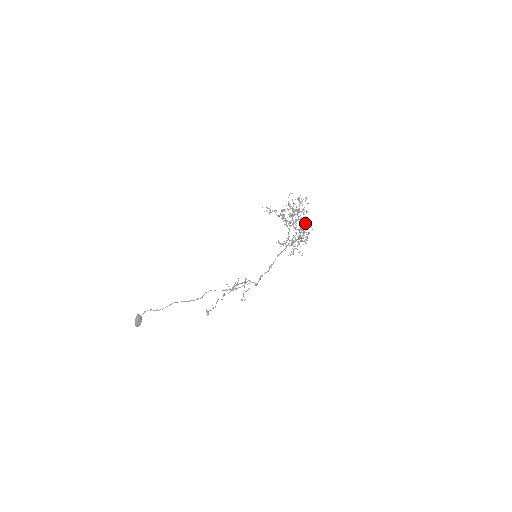
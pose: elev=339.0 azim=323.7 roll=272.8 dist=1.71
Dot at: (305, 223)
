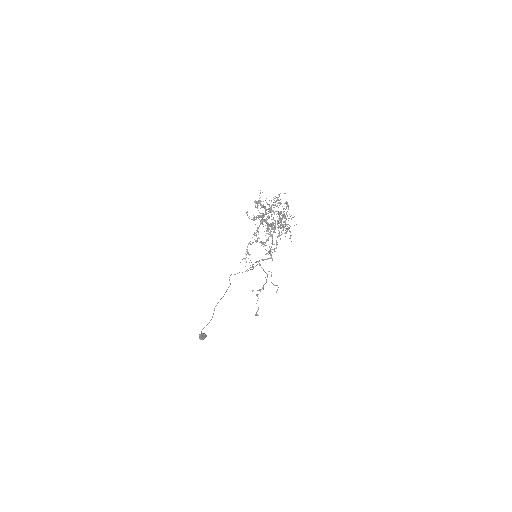
Dot at: (276, 201)
